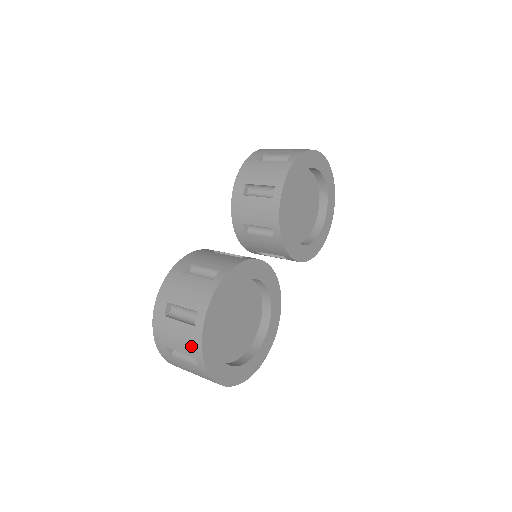
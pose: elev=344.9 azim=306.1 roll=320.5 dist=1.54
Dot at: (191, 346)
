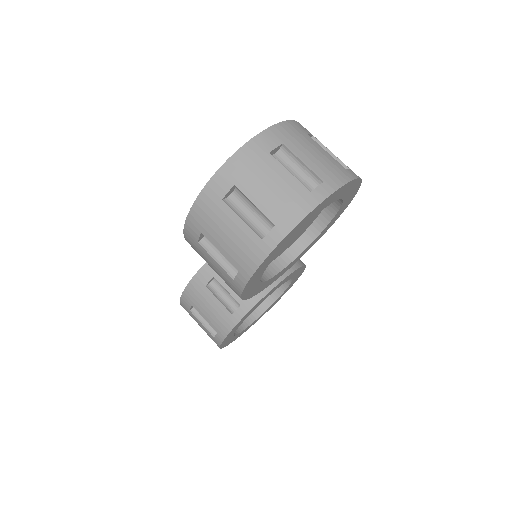
Dot at: occluded
